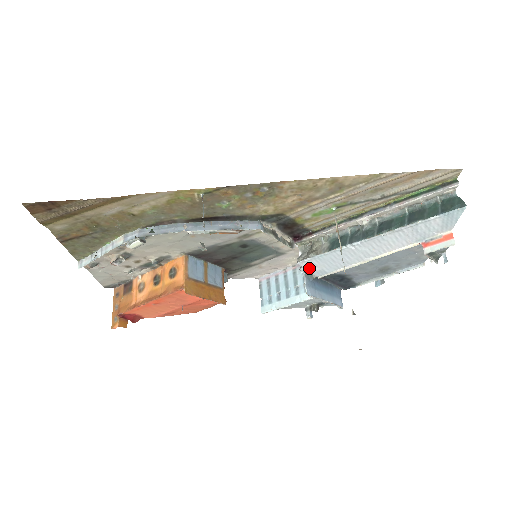
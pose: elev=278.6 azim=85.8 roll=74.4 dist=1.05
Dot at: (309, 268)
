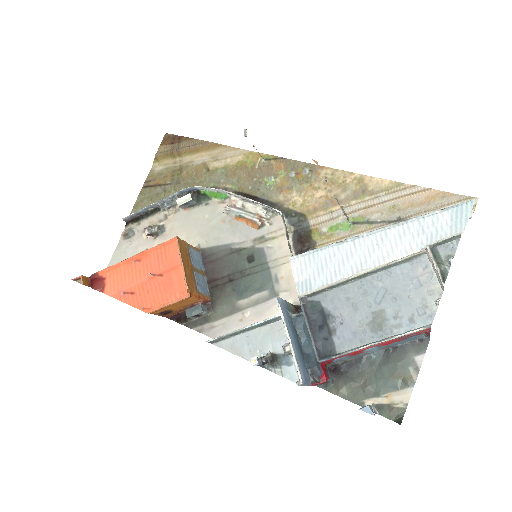
Dot at: (297, 273)
